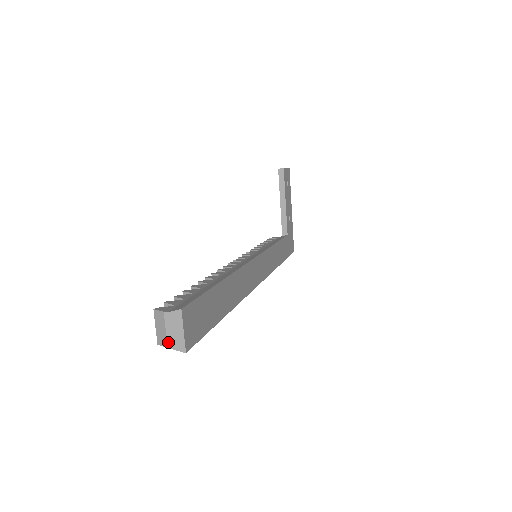
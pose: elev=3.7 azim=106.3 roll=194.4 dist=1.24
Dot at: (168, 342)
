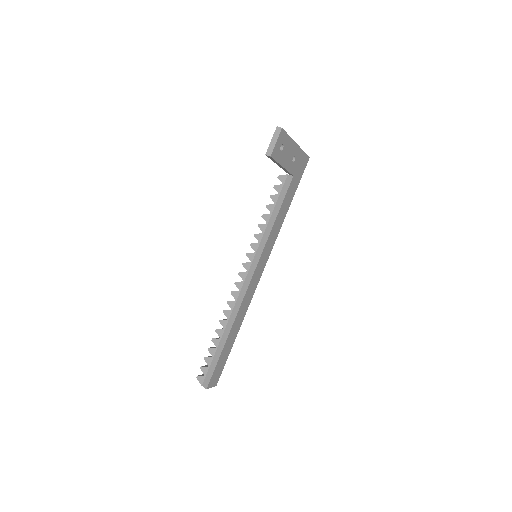
Dot at: occluded
